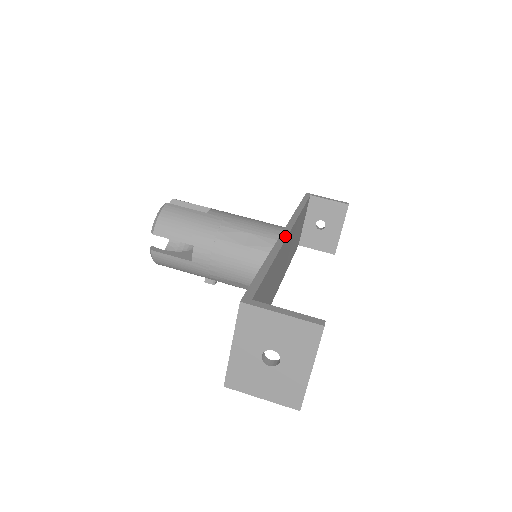
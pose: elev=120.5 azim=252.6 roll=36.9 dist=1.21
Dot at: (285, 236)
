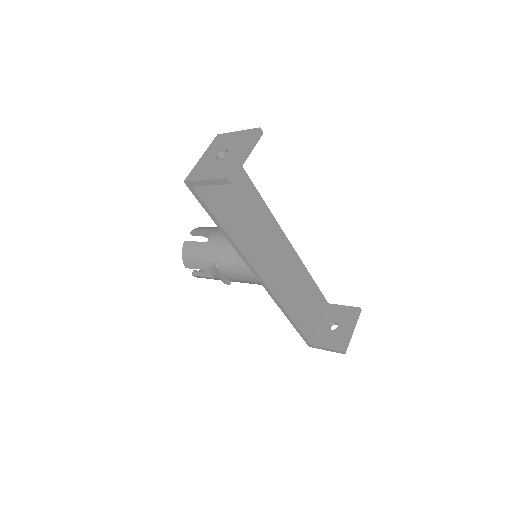
Dot at: (278, 225)
